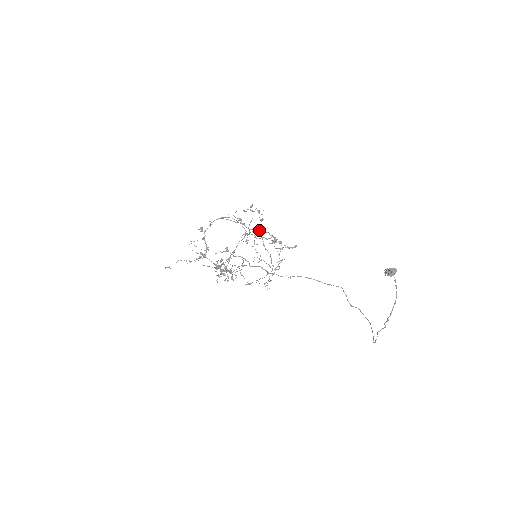
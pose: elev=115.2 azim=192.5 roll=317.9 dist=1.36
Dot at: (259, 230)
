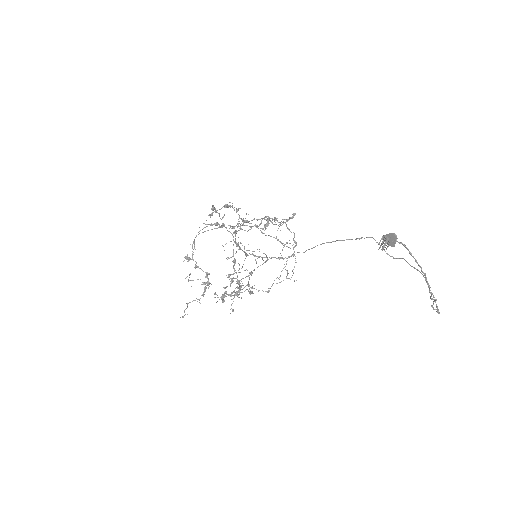
Dot at: occluded
